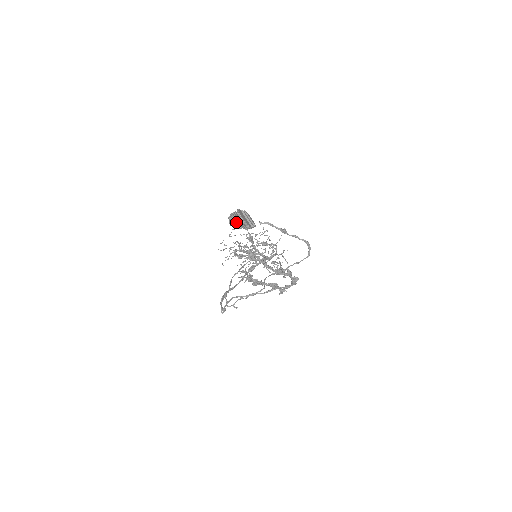
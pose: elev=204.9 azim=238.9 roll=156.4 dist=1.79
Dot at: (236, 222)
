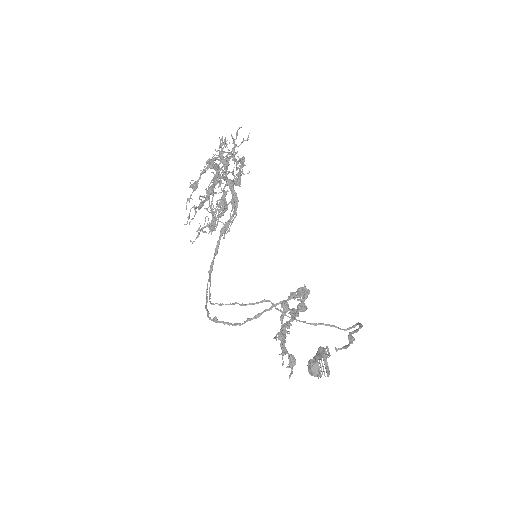
Dot at: occluded
